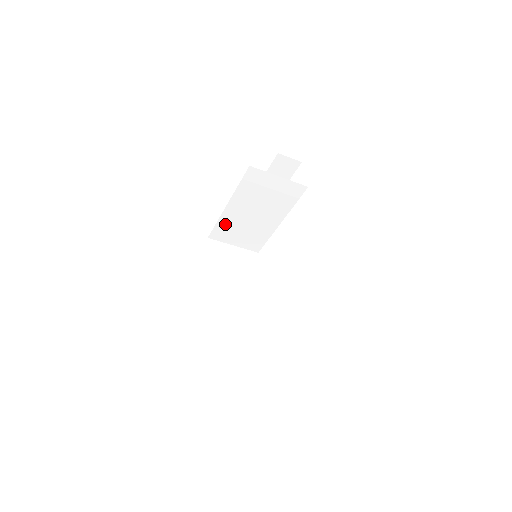
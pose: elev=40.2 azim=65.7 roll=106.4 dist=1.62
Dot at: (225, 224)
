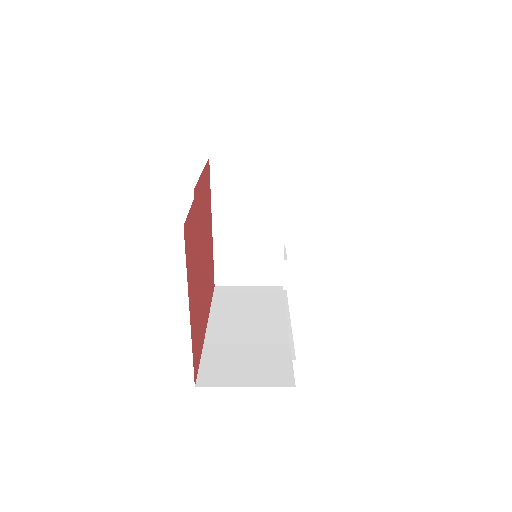
Dot at: (224, 256)
